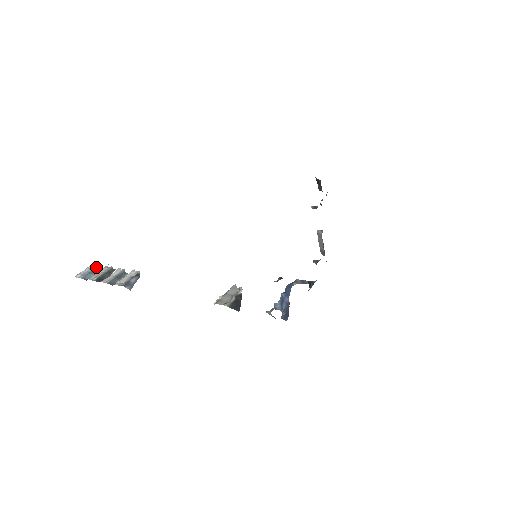
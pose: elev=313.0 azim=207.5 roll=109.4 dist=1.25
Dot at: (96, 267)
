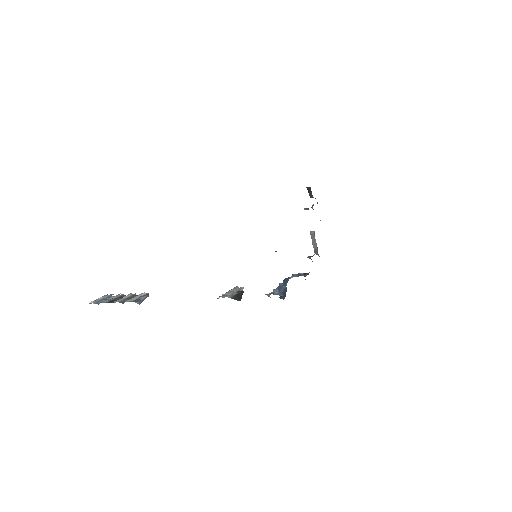
Dot at: (109, 296)
